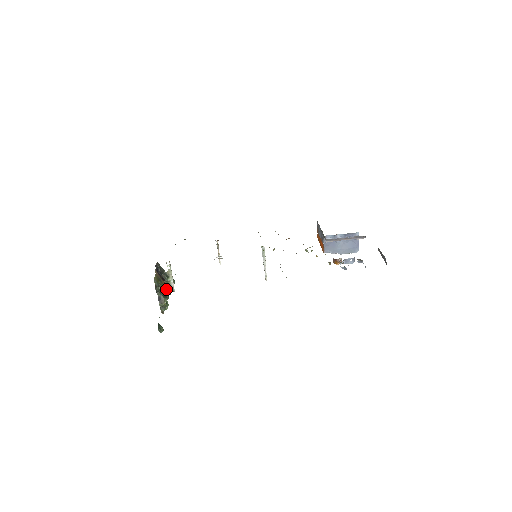
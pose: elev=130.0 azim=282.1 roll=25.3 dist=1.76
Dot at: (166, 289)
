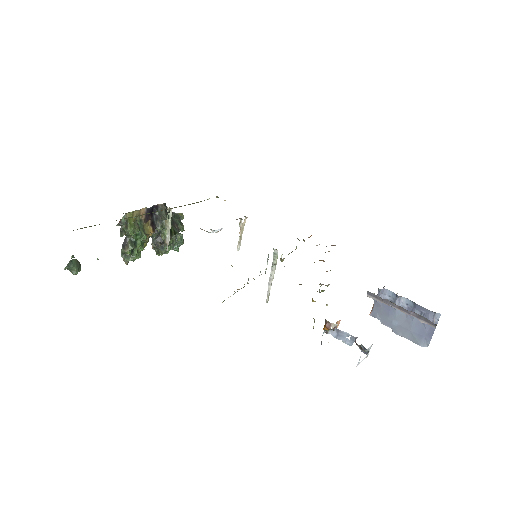
Dot at: (142, 237)
